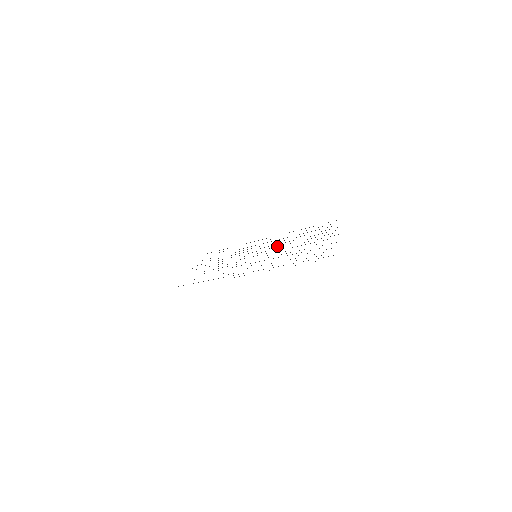
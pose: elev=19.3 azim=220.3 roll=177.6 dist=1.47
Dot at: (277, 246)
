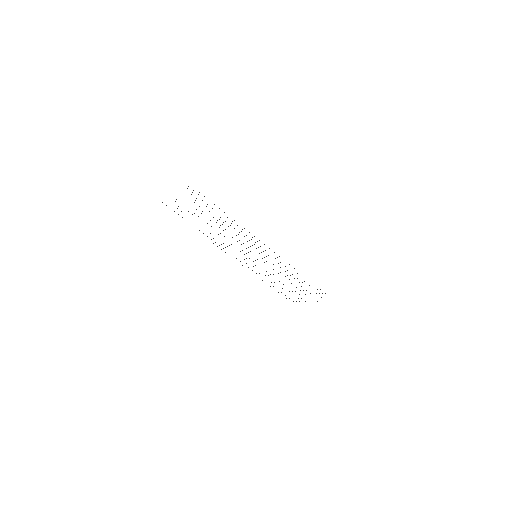
Dot at: occluded
